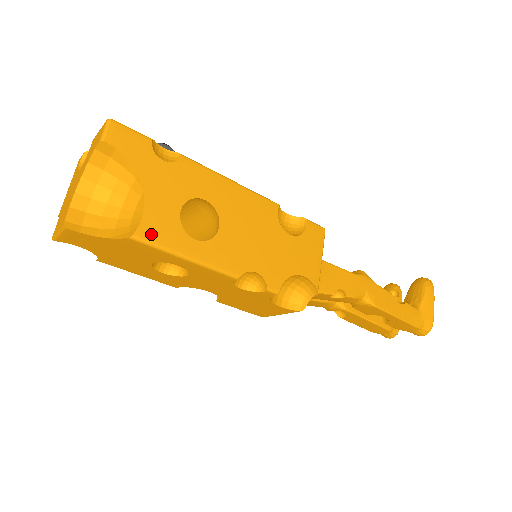
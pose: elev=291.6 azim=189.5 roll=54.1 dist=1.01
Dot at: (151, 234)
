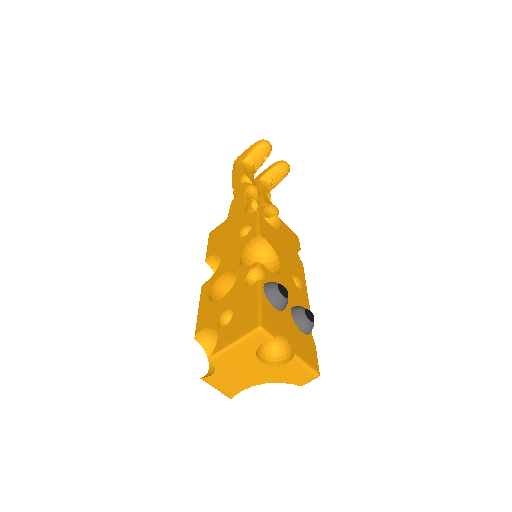
Dot at: occluded
